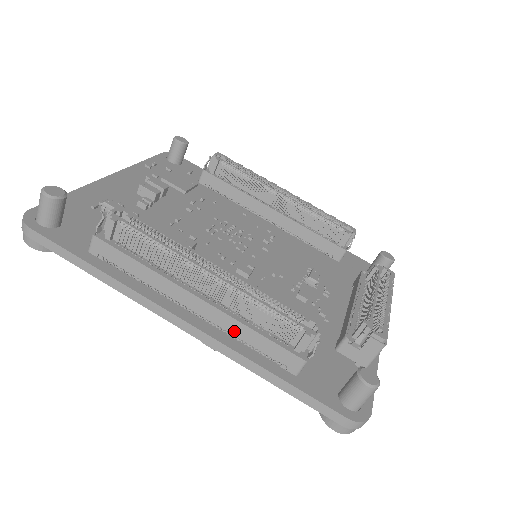
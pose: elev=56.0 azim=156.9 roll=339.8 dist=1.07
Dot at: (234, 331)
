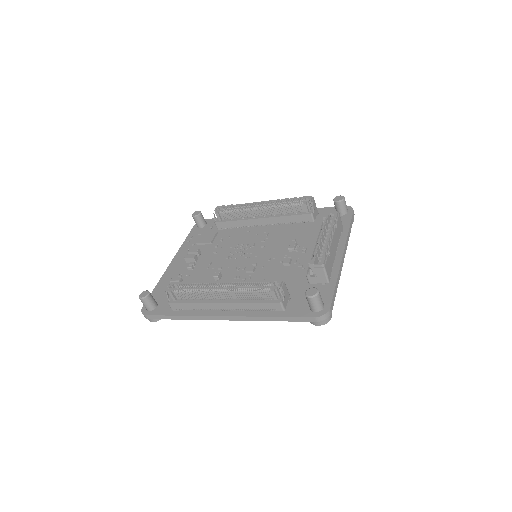
Dot at: (245, 308)
